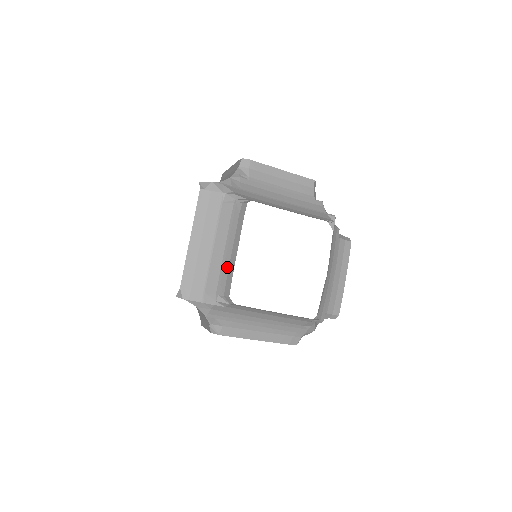
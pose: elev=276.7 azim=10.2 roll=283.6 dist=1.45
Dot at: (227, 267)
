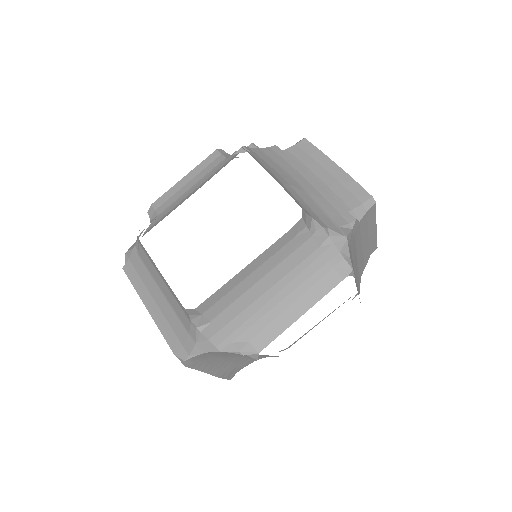
Dot at: (171, 290)
